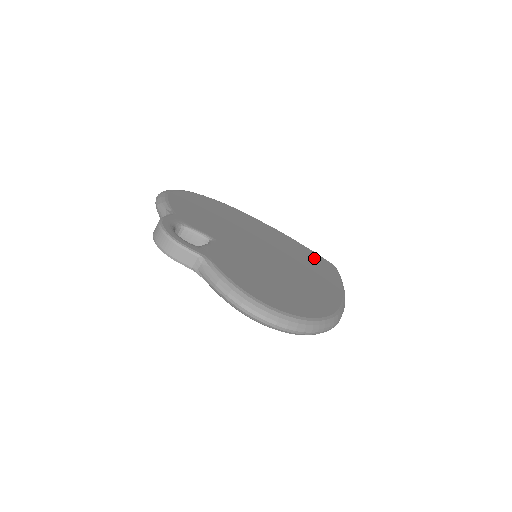
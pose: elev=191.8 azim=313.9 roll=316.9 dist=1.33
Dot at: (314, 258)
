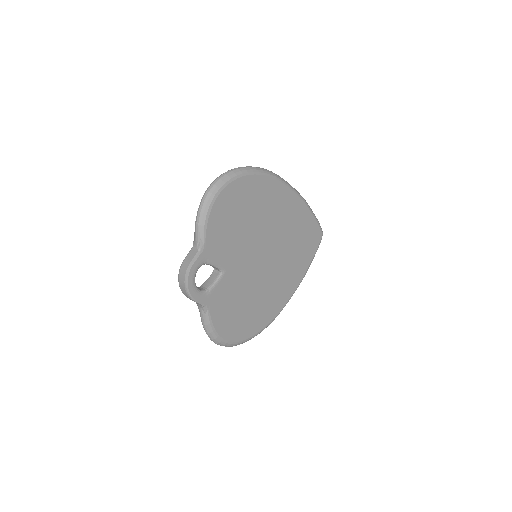
Dot at: (308, 236)
